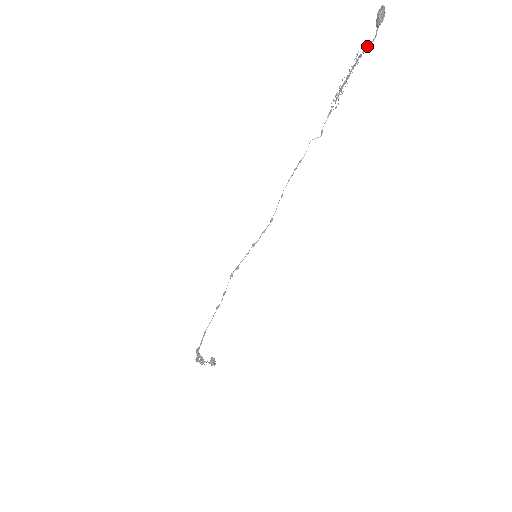
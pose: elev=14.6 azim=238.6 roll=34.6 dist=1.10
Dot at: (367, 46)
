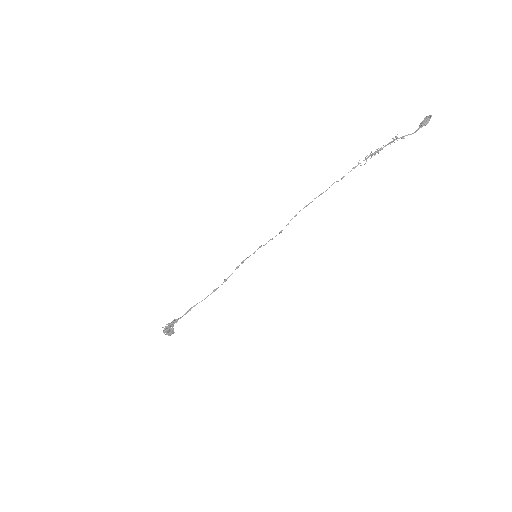
Dot at: (406, 135)
